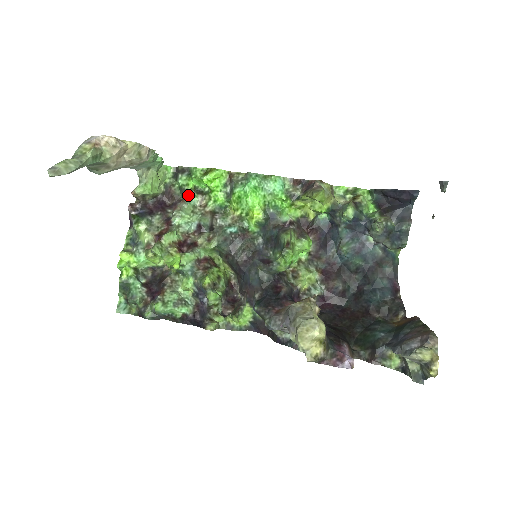
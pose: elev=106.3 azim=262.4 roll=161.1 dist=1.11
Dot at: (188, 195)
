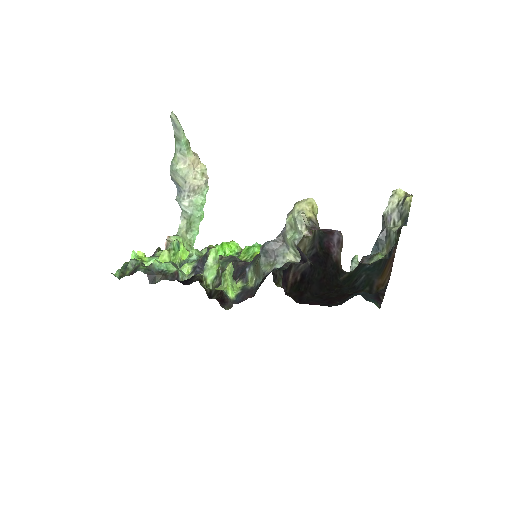
Dot at: occluded
